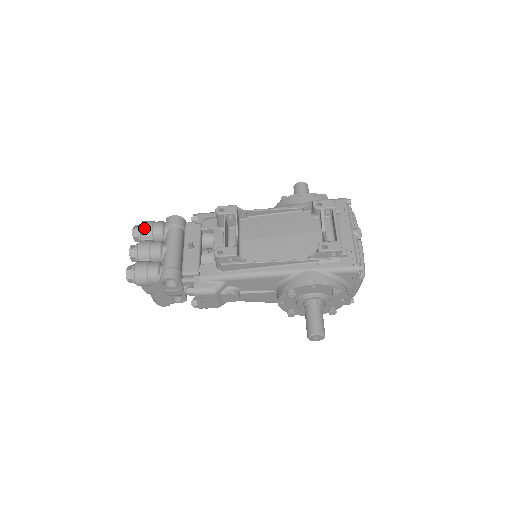
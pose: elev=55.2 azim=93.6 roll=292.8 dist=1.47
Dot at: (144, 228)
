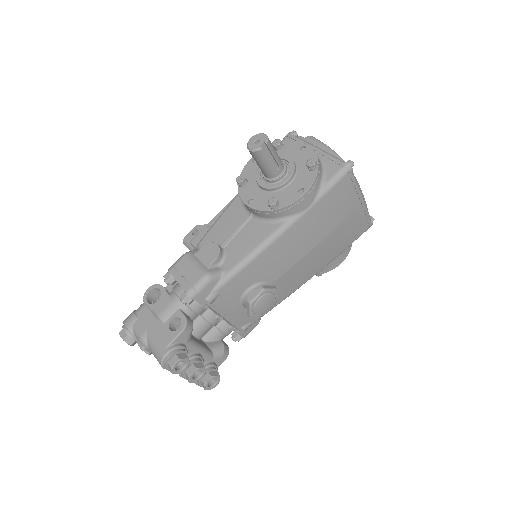
Dot at: occluded
